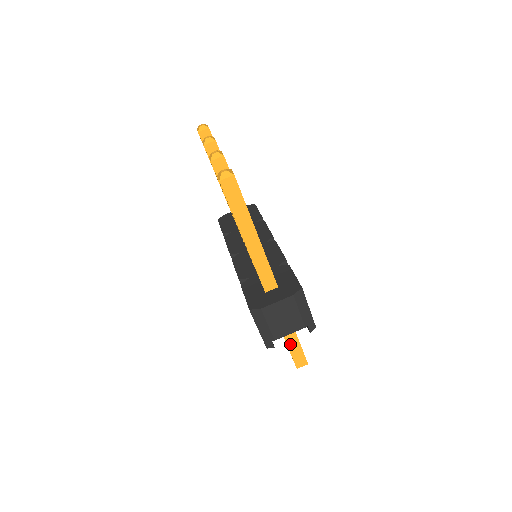
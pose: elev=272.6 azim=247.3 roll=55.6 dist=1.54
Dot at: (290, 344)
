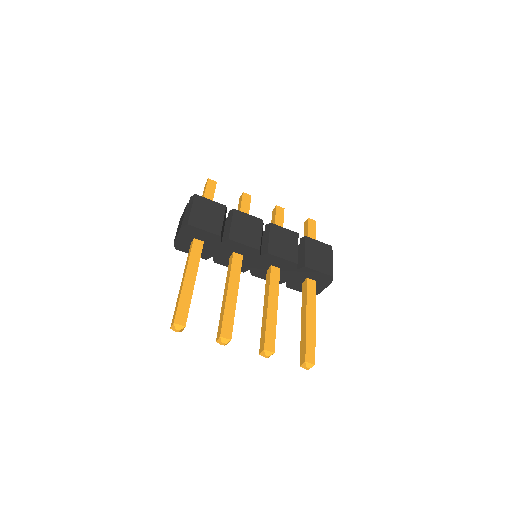
Dot at: occluded
